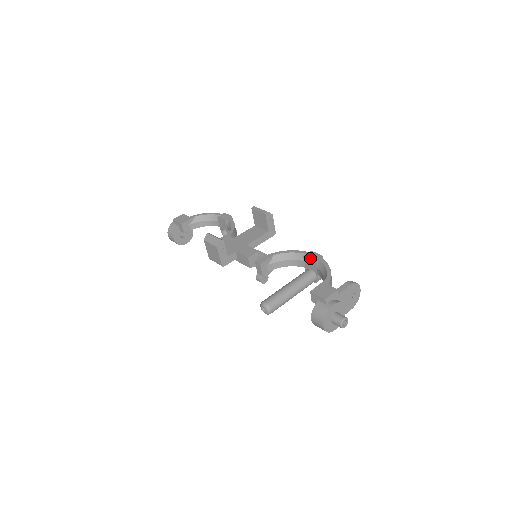
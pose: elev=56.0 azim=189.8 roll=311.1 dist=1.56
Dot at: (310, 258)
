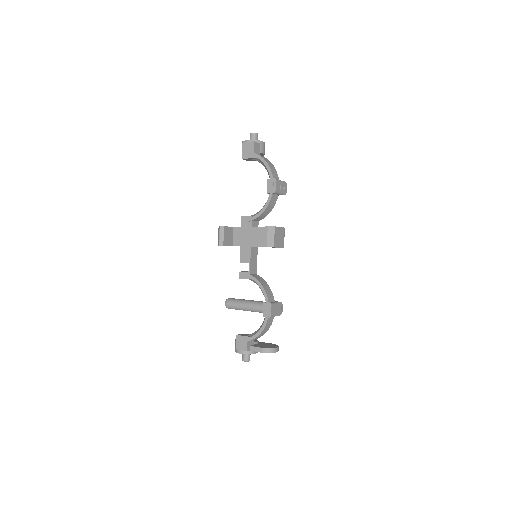
Dot at: (263, 309)
